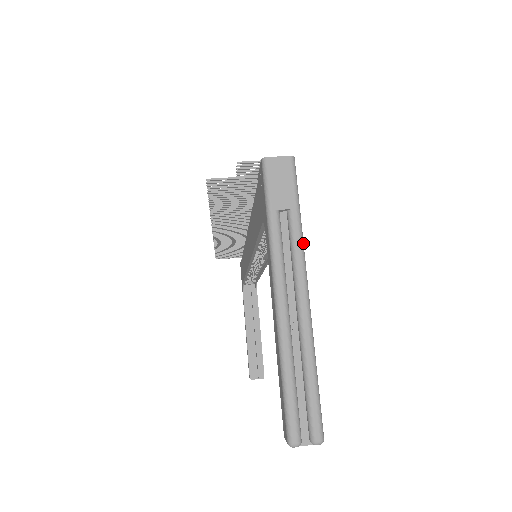
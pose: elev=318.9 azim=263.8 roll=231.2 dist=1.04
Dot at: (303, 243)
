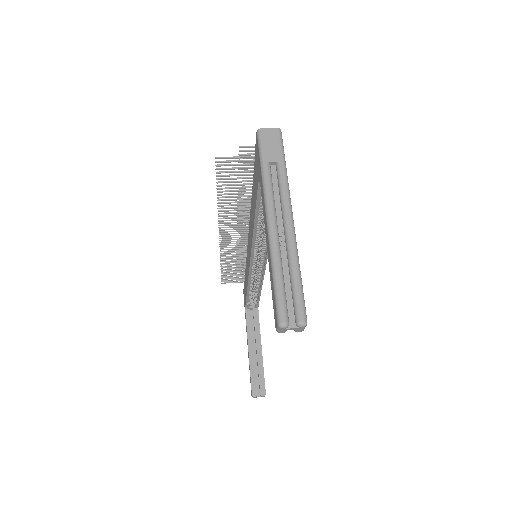
Dot at: (288, 185)
